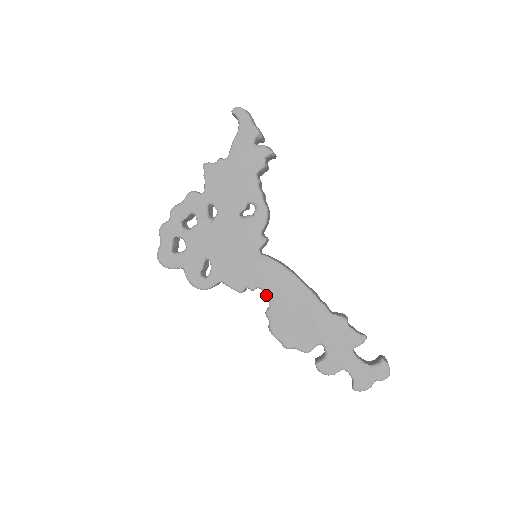
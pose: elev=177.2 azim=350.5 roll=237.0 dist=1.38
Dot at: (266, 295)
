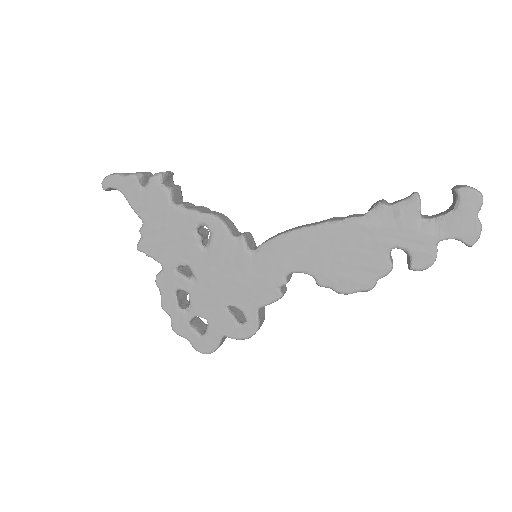
Dot at: occluded
